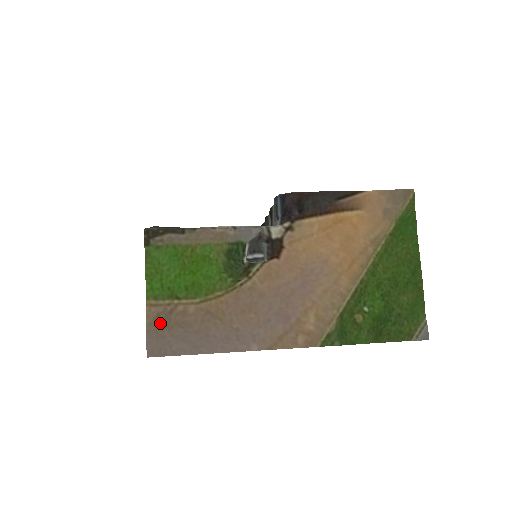
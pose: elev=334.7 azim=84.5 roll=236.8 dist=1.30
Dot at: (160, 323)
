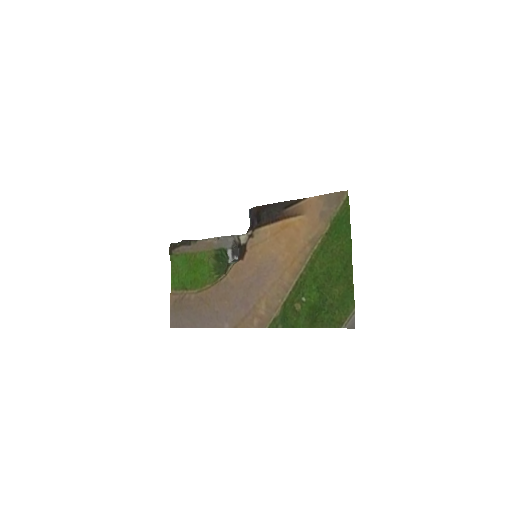
Dot at: (177, 306)
